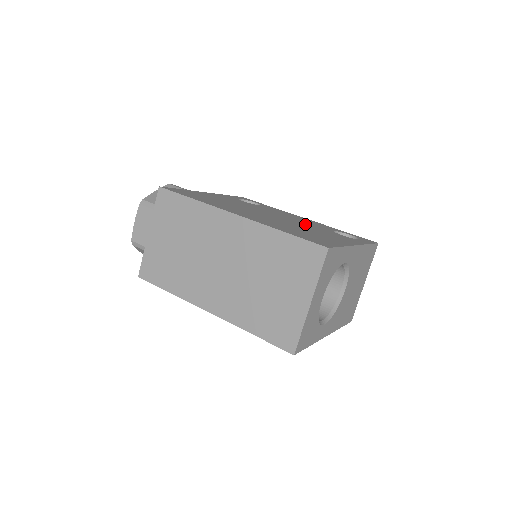
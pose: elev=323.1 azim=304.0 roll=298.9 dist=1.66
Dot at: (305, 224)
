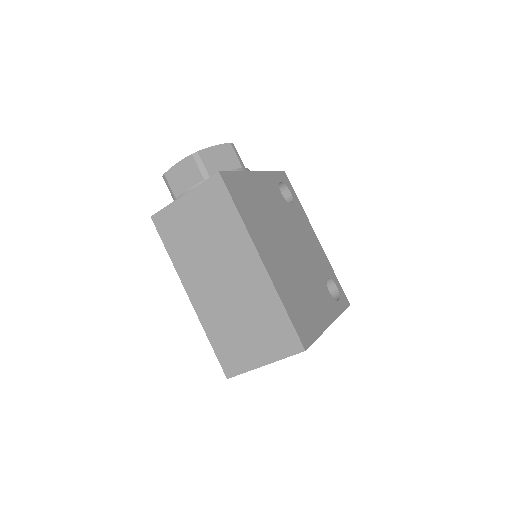
Dot at: (311, 266)
